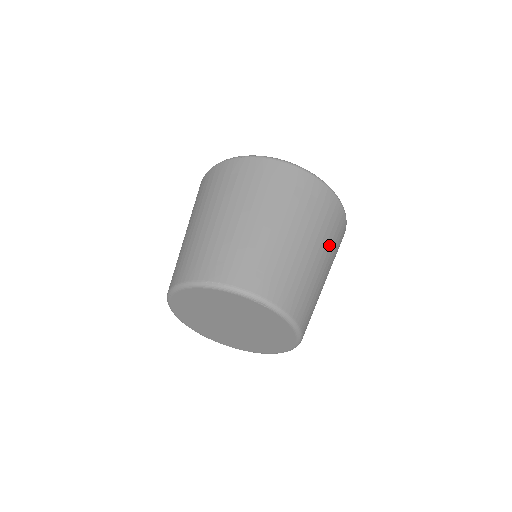
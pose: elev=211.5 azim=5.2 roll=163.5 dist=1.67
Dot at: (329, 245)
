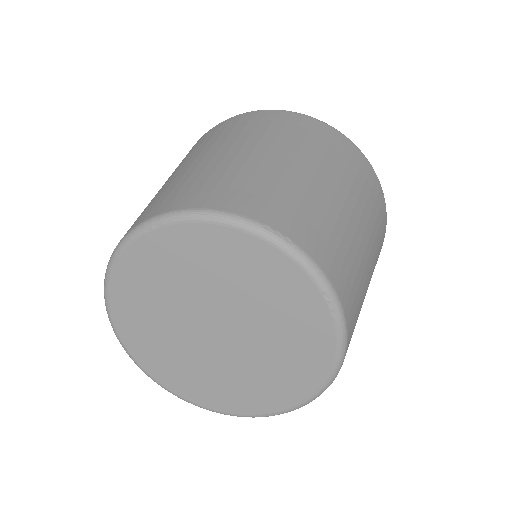
Dot at: occluded
